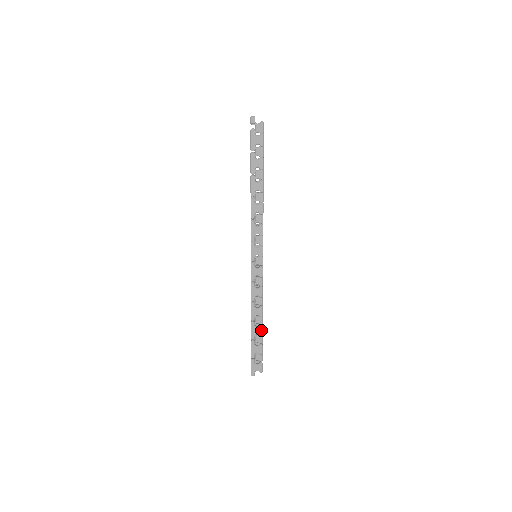
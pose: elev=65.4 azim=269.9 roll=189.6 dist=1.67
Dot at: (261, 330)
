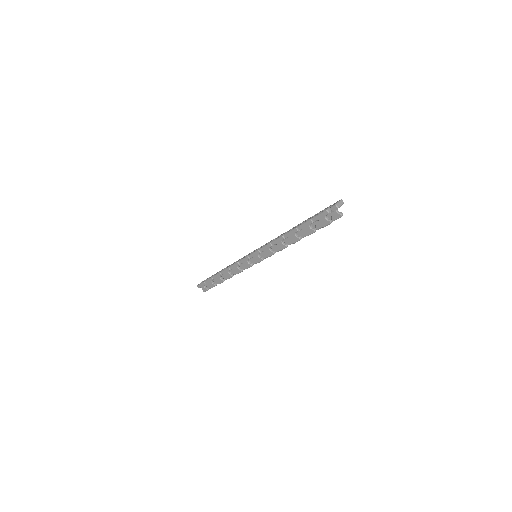
Dot at: (221, 282)
